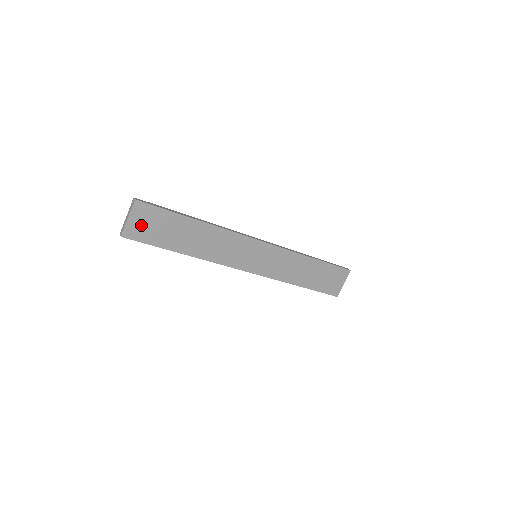
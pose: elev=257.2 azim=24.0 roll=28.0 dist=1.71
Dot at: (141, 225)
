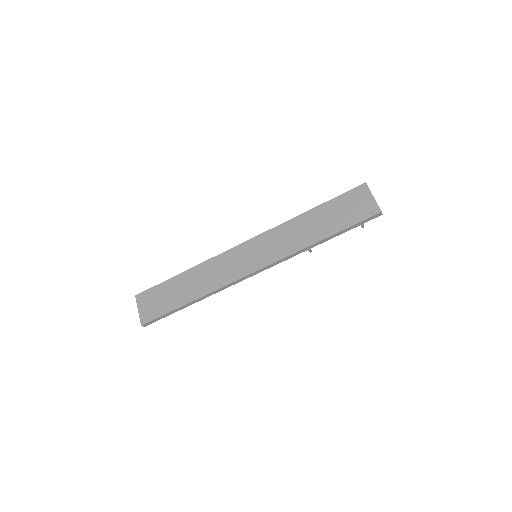
Dot at: (149, 308)
